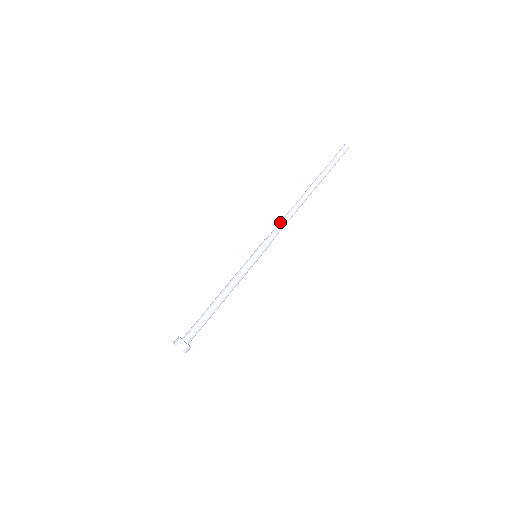
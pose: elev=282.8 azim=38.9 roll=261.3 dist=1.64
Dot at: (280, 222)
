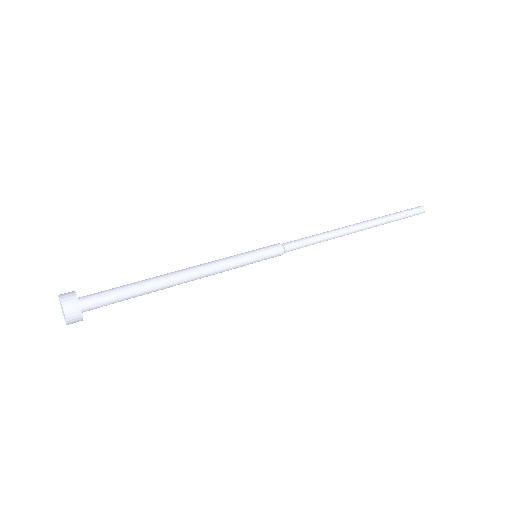
Dot at: (310, 236)
